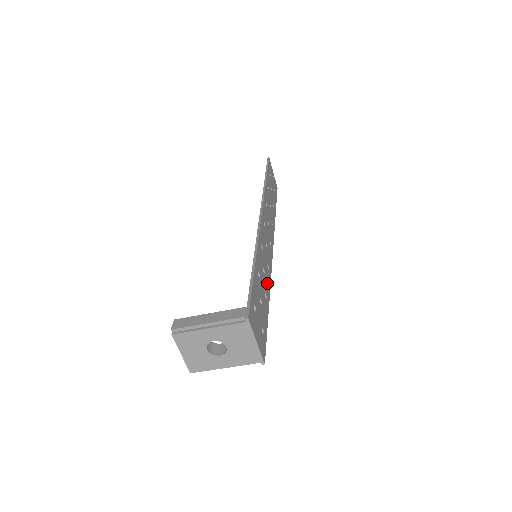
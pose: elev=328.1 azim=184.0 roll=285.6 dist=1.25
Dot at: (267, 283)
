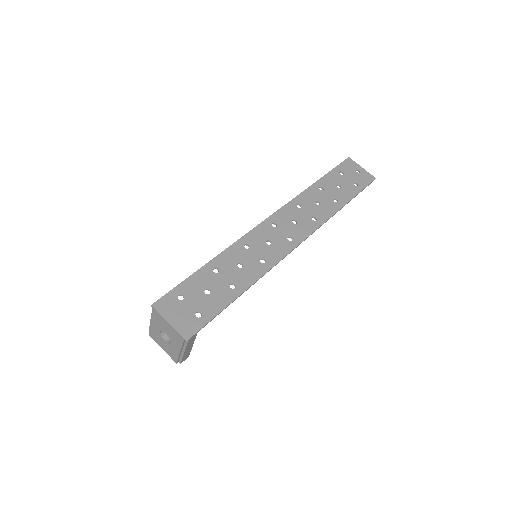
Dot at: (248, 275)
